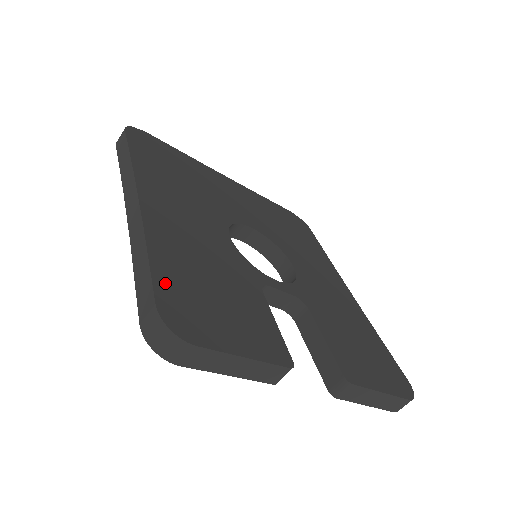
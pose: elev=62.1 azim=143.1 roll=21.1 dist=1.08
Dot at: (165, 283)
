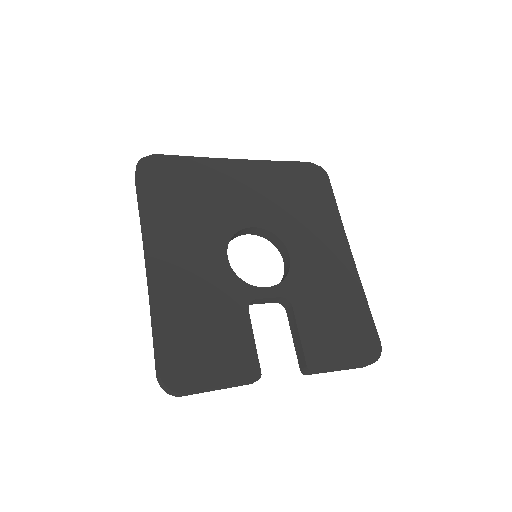
Dot at: (166, 347)
